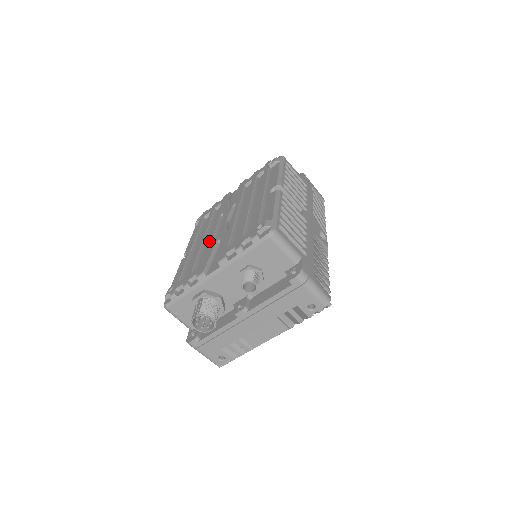
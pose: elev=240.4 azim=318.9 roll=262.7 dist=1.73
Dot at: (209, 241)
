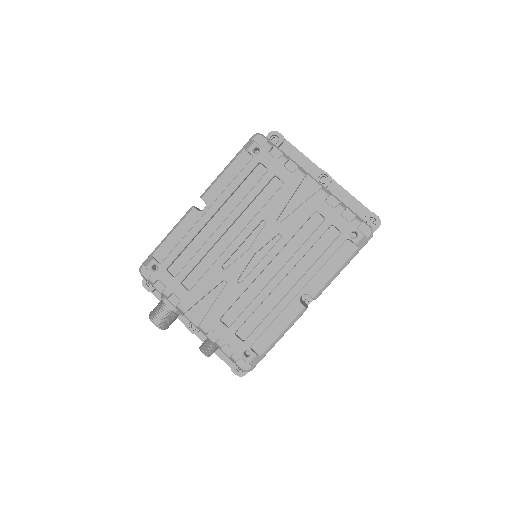
Dot at: (221, 259)
